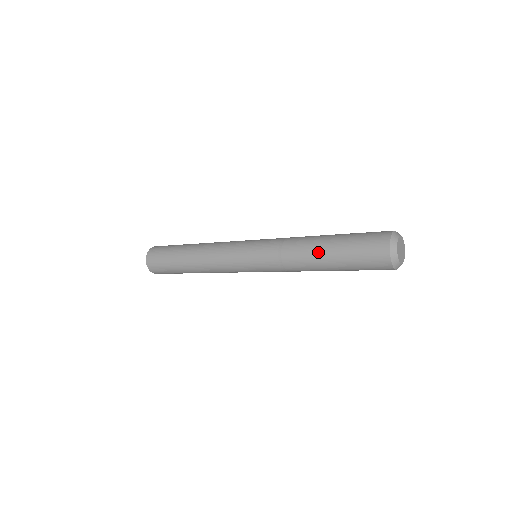
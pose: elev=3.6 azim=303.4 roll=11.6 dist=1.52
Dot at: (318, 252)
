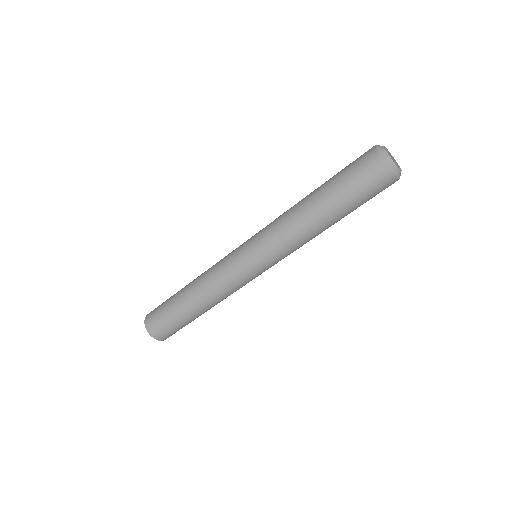
Dot at: (312, 201)
